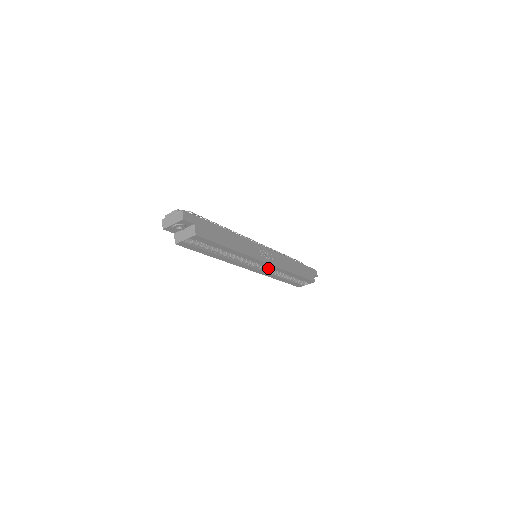
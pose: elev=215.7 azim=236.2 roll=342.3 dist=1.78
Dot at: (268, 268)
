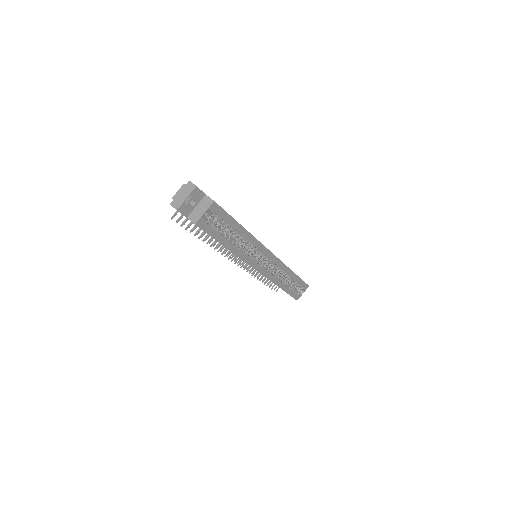
Dot at: (270, 269)
